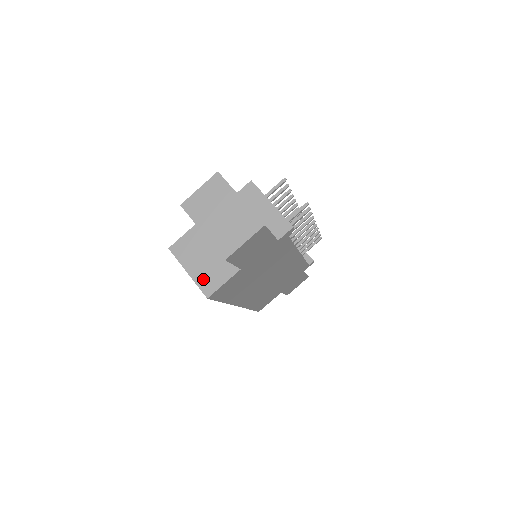
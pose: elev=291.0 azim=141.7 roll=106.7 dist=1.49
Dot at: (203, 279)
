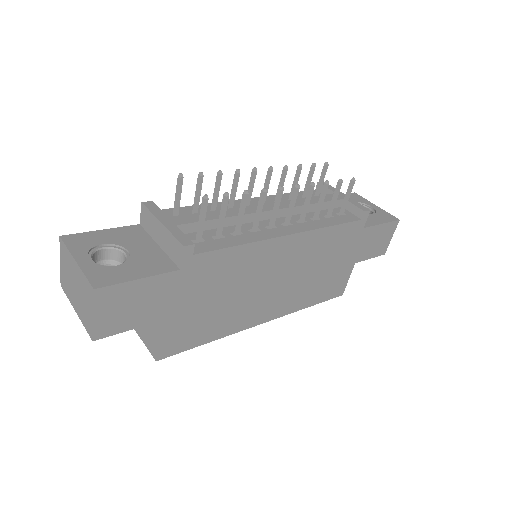
Dot at: (147, 339)
